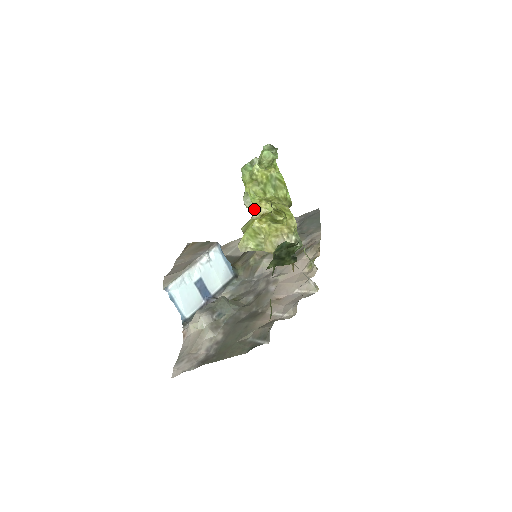
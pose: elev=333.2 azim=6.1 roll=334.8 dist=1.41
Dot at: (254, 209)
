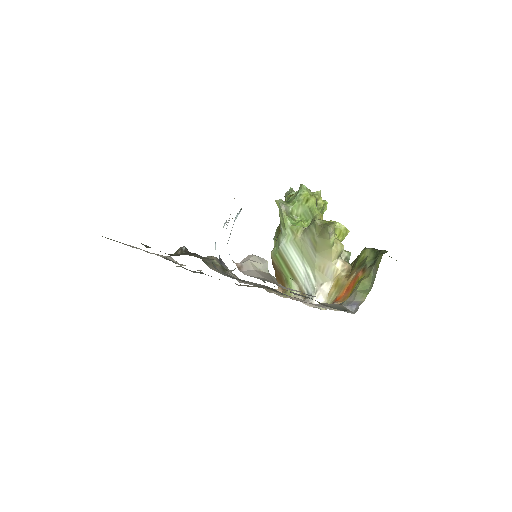
Dot at: (318, 216)
